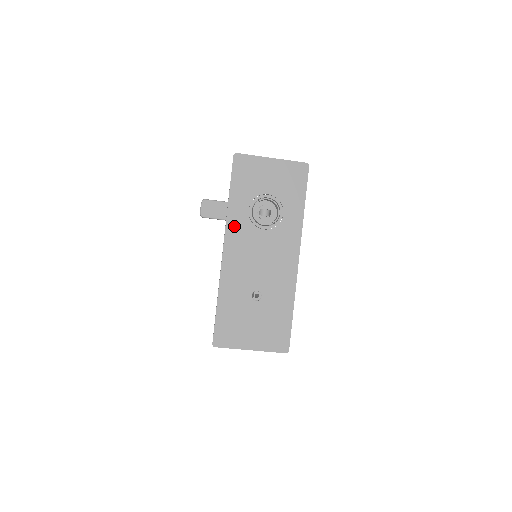
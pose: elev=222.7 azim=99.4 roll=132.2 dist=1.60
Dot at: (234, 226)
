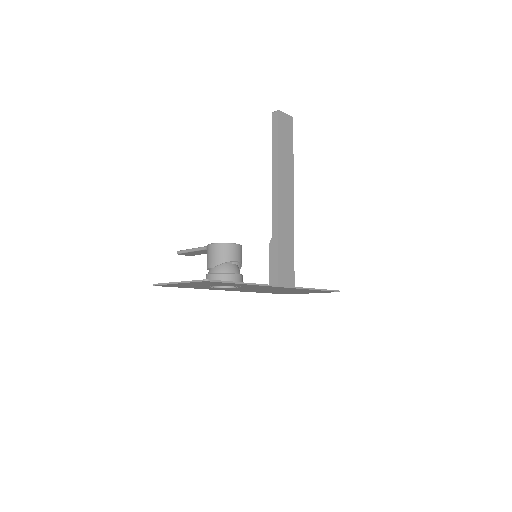
Dot at: (217, 289)
